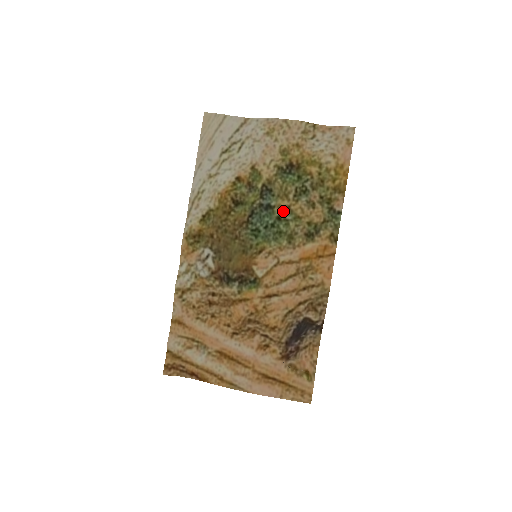
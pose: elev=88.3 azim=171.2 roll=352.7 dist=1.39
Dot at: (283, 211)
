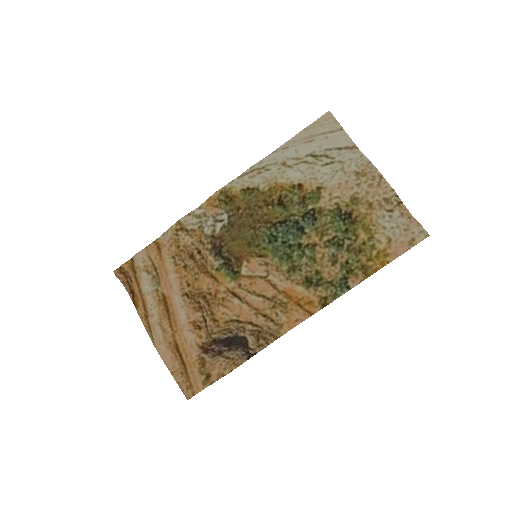
Dot at: (308, 243)
